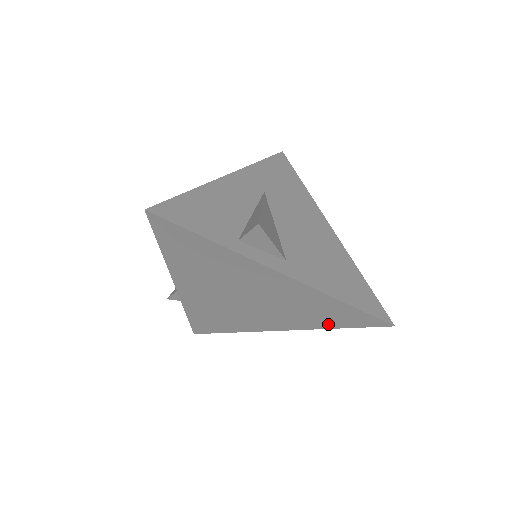
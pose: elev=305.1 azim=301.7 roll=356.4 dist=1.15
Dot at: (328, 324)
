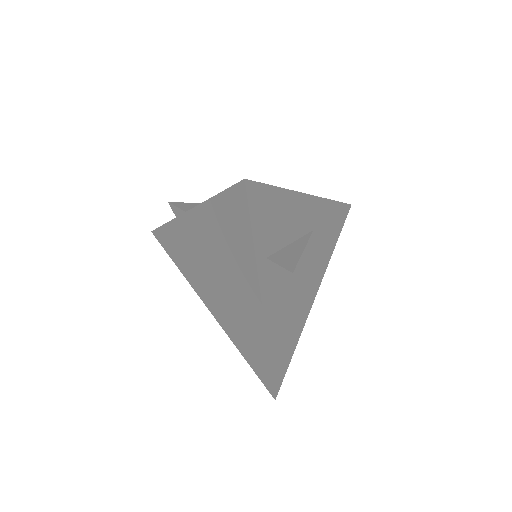
Dot at: (242, 348)
